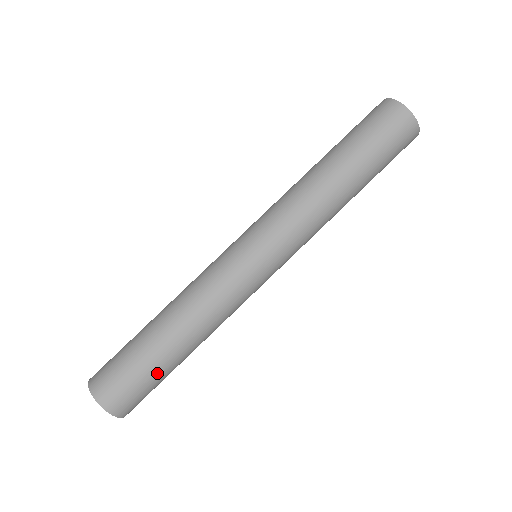
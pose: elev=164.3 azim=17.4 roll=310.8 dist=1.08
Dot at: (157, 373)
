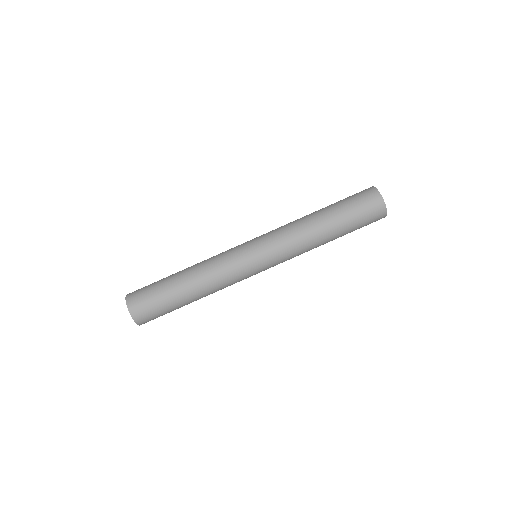
Dot at: occluded
